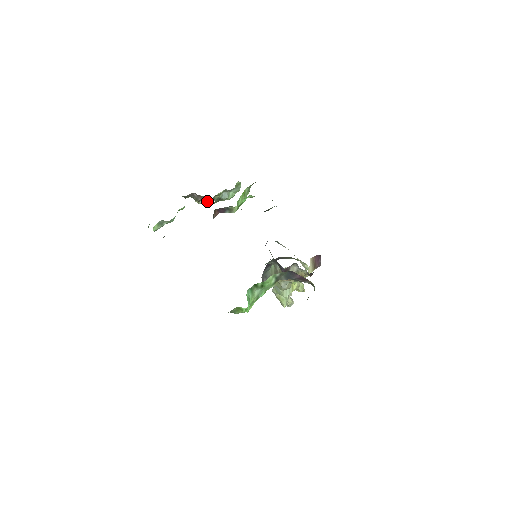
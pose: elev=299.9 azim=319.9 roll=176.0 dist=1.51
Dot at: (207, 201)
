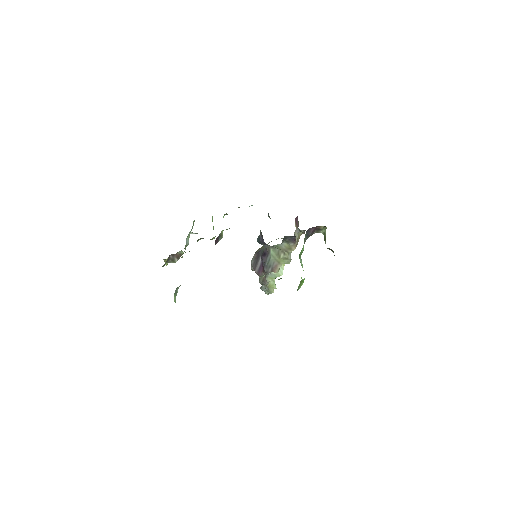
Dot at: (181, 255)
